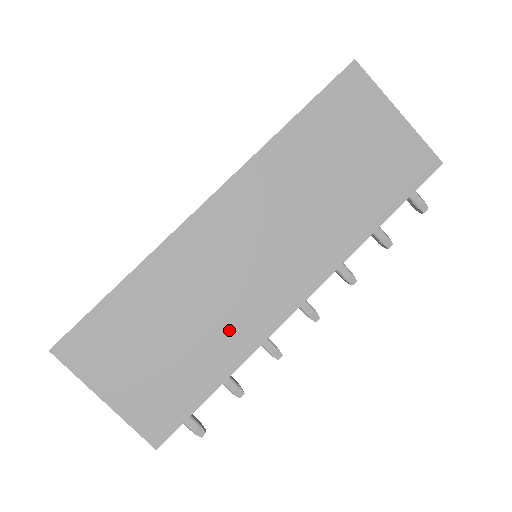
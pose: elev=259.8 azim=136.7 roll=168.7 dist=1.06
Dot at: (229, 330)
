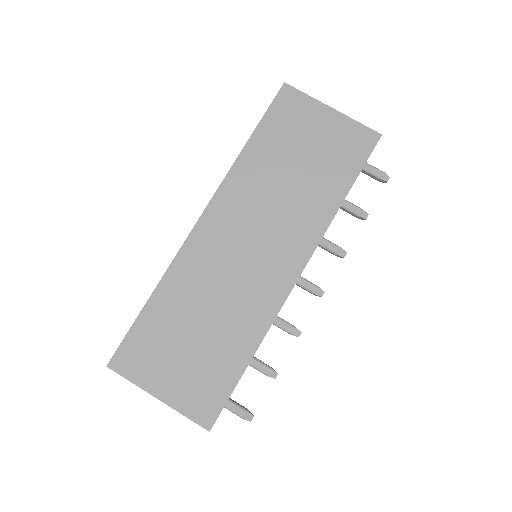
Dot at: (244, 315)
